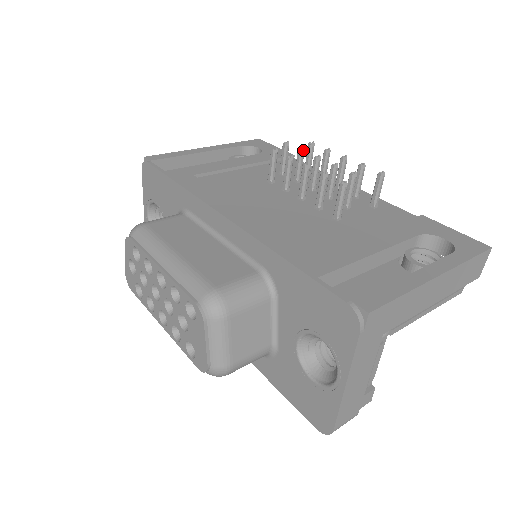
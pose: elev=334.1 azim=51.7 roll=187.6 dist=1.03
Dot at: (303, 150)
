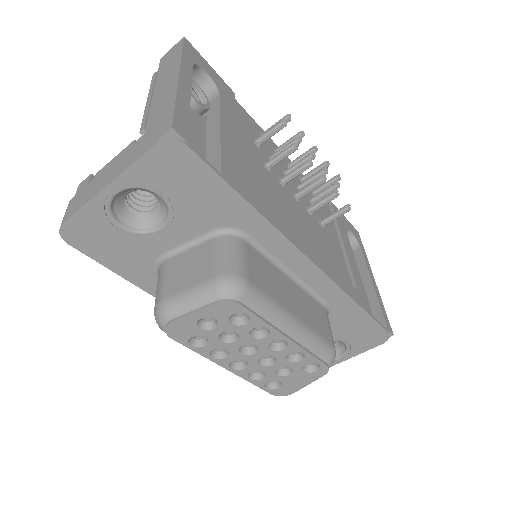
Dot at: (301, 139)
